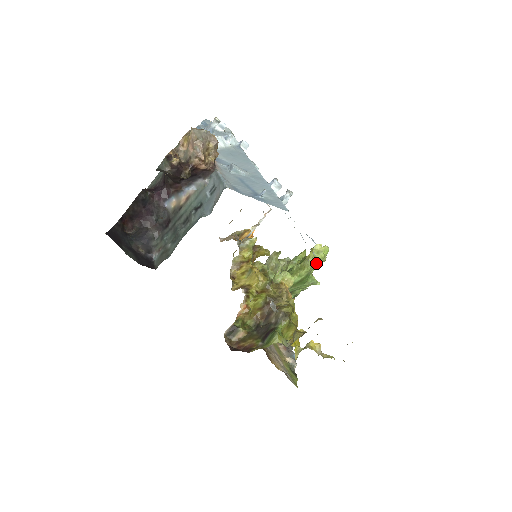
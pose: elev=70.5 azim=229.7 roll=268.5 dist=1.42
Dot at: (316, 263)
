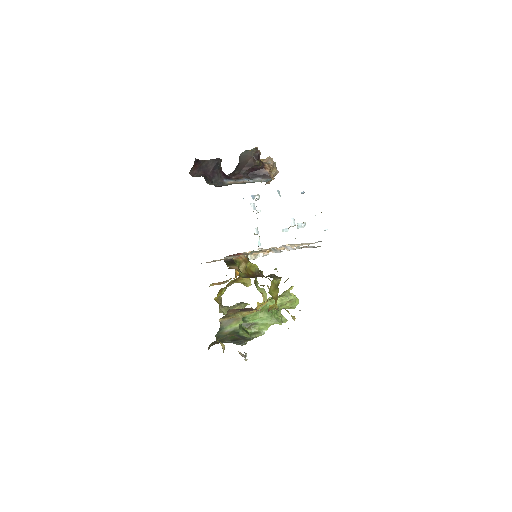
Dot at: (292, 296)
